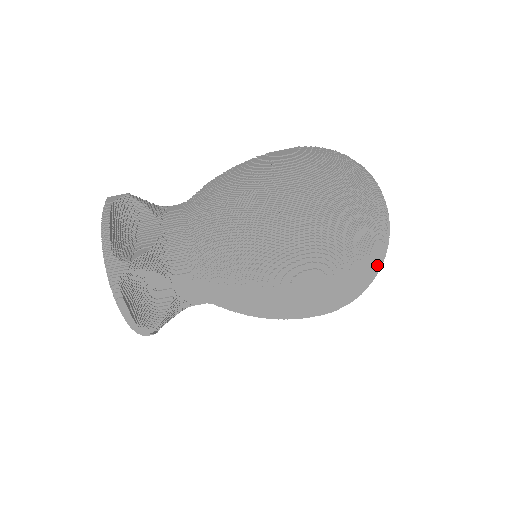
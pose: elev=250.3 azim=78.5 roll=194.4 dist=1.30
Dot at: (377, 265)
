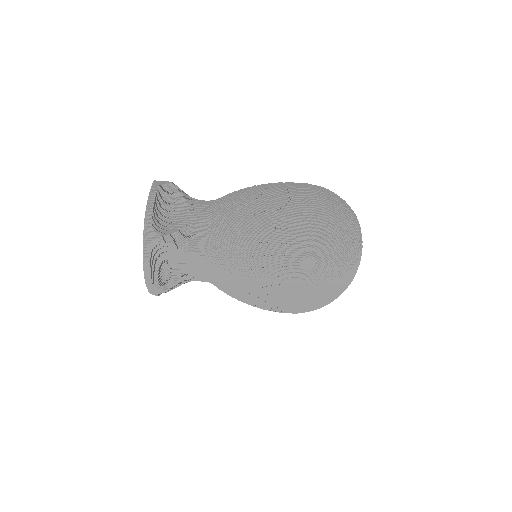
Dot at: (344, 287)
